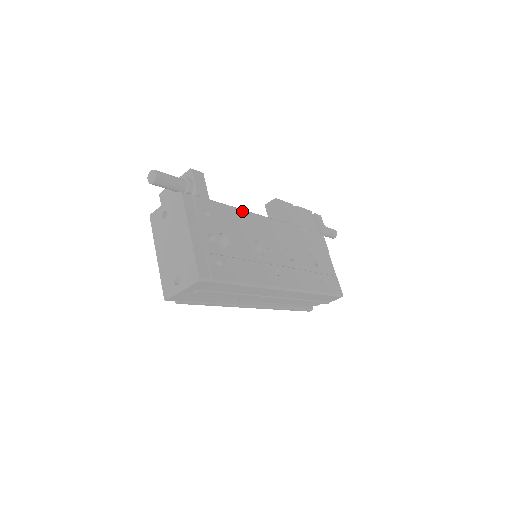
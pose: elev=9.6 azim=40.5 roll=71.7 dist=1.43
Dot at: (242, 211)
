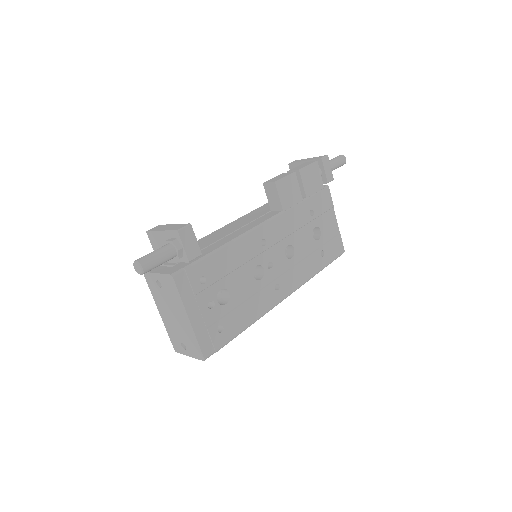
Dot at: (238, 241)
